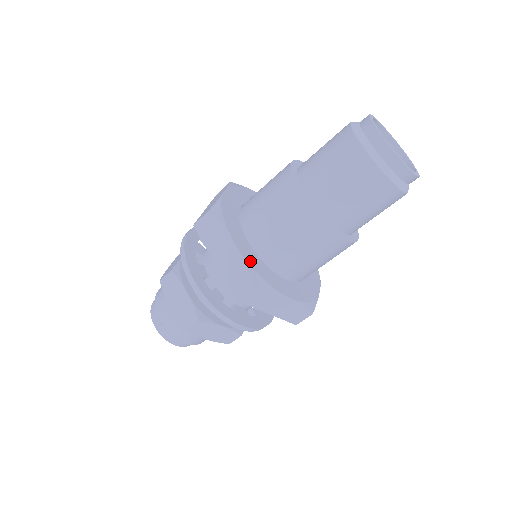
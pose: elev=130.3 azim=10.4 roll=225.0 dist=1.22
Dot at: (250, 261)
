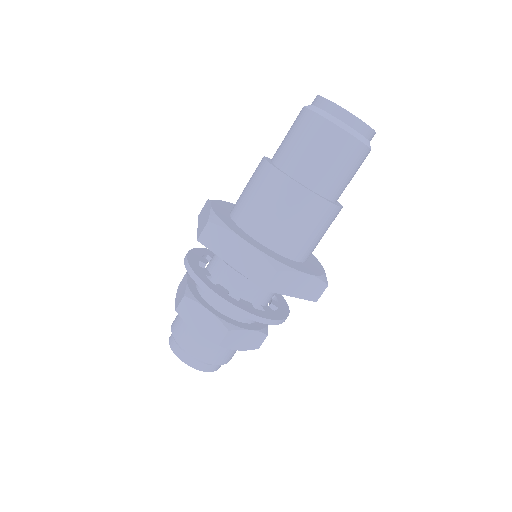
Dot at: (217, 213)
